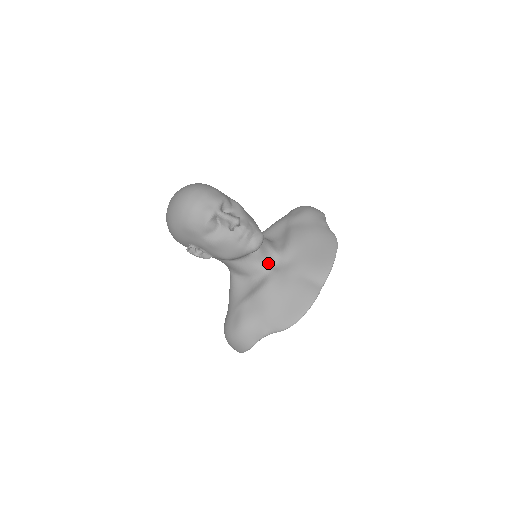
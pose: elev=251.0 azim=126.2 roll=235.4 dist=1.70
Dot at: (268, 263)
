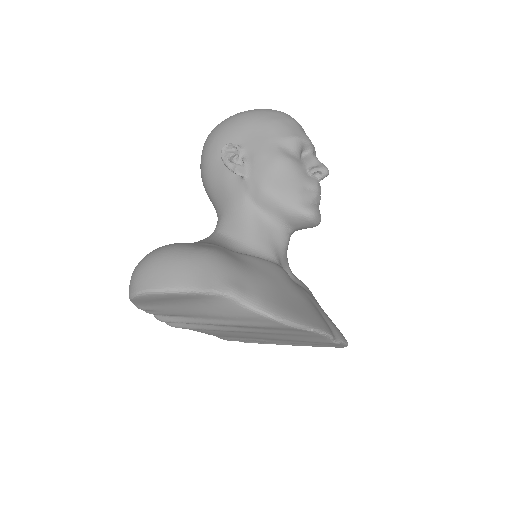
Dot at: (281, 262)
